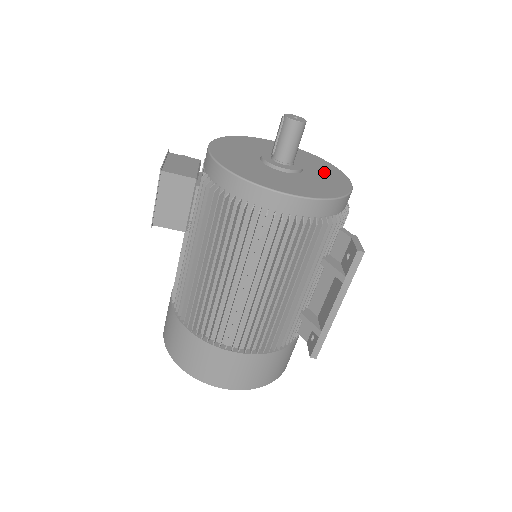
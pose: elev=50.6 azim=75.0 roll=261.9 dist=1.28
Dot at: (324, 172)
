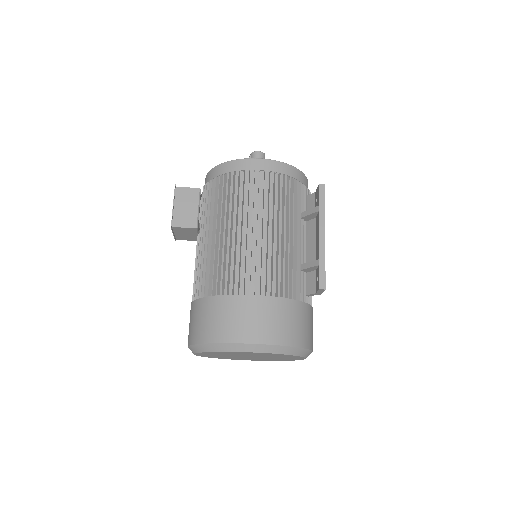
Dot at: occluded
